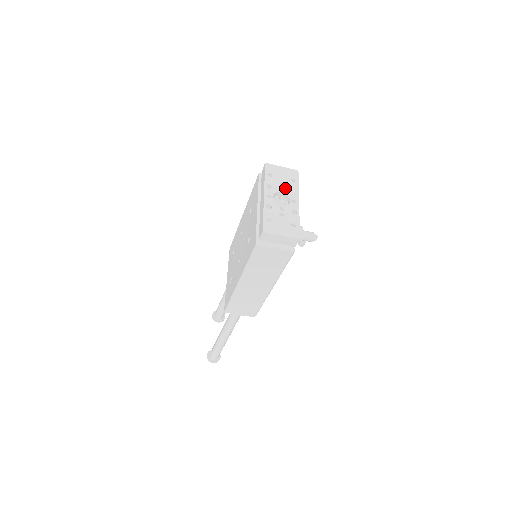
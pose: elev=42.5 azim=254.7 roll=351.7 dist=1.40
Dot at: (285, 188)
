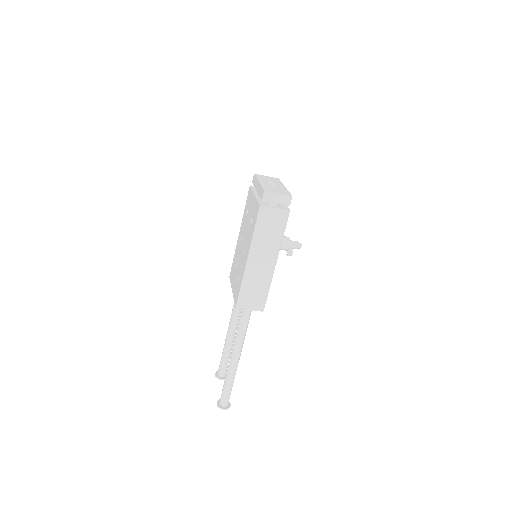
Dot at: (272, 182)
